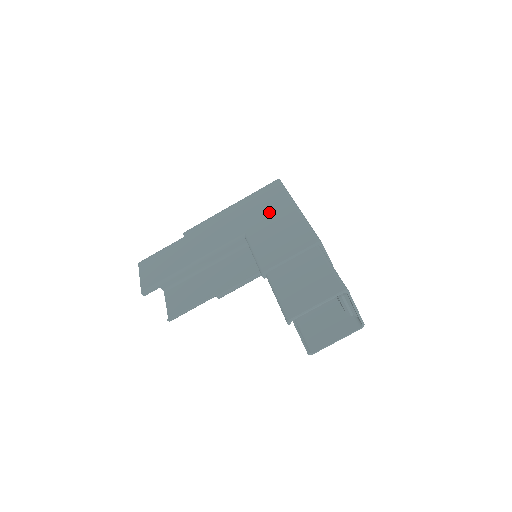
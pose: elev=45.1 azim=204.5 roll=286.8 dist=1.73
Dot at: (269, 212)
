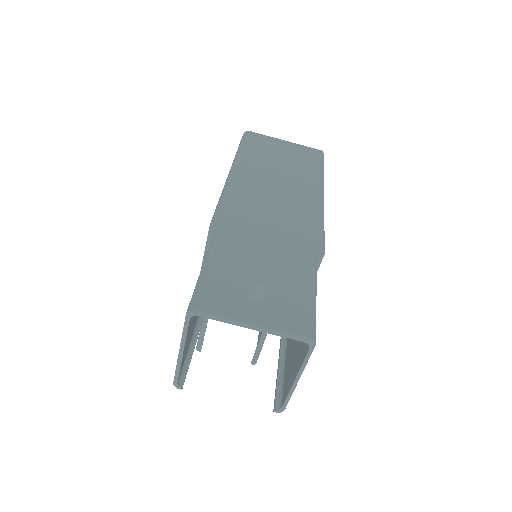
Dot at: occluded
